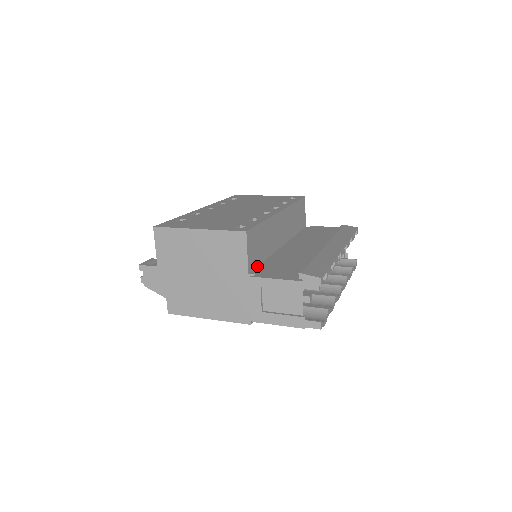
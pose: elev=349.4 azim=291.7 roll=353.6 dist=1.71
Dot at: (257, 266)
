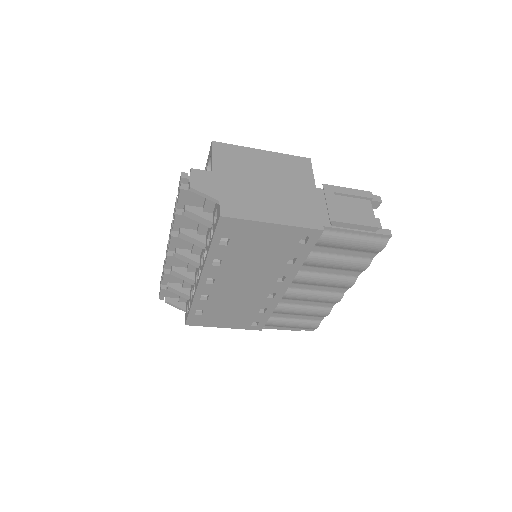
Dot at: occluded
